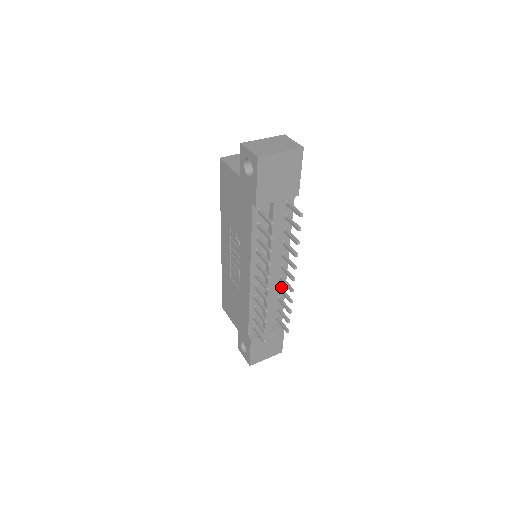
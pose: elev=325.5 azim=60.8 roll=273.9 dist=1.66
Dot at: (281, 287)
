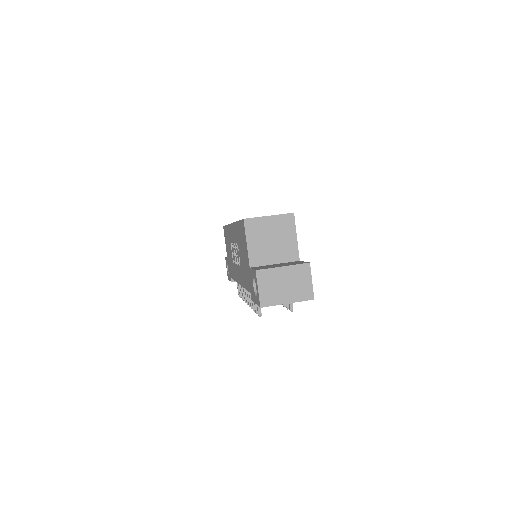
Dot at: occluded
